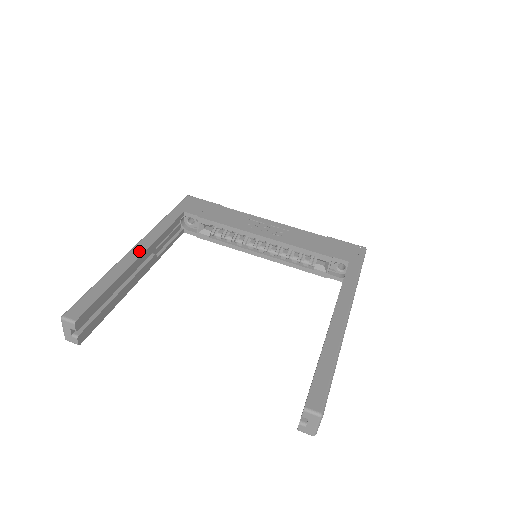
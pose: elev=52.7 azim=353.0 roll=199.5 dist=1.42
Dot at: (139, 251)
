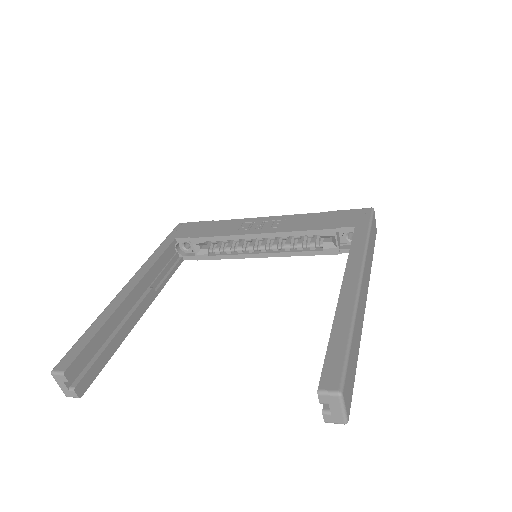
Dot at: (130, 287)
